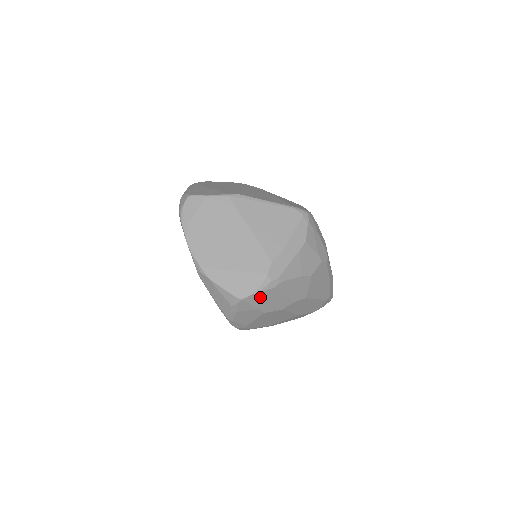
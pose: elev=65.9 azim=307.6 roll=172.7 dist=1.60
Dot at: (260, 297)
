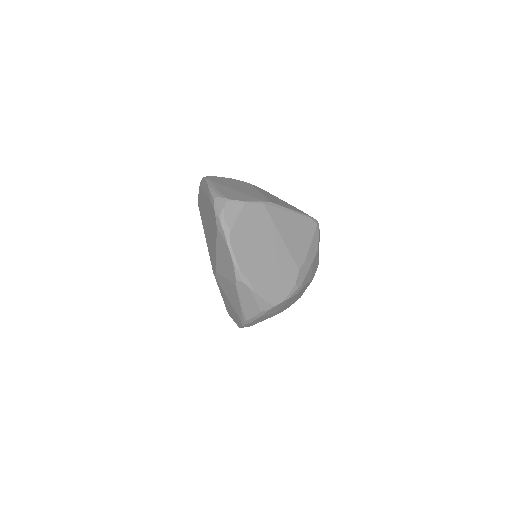
Dot at: (285, 303)
